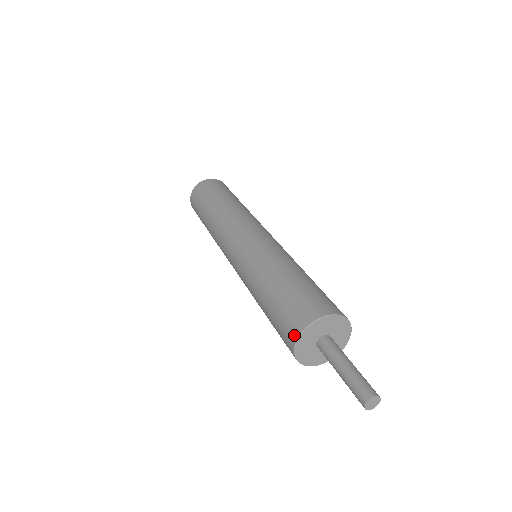
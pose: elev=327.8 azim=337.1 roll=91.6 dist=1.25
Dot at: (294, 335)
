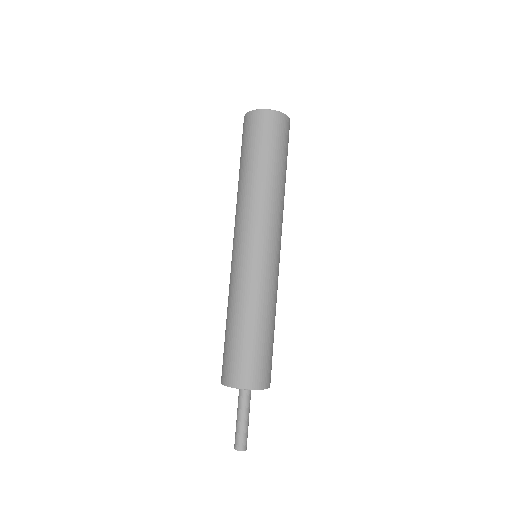
Dot at: (229, 382)
